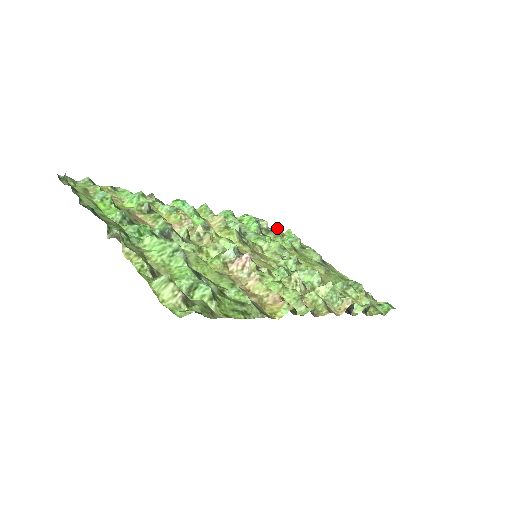
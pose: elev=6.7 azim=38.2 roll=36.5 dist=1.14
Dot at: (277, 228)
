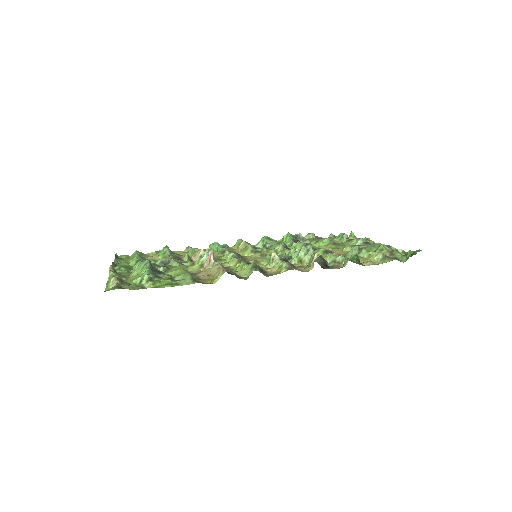
Dot at: (332, 235)
